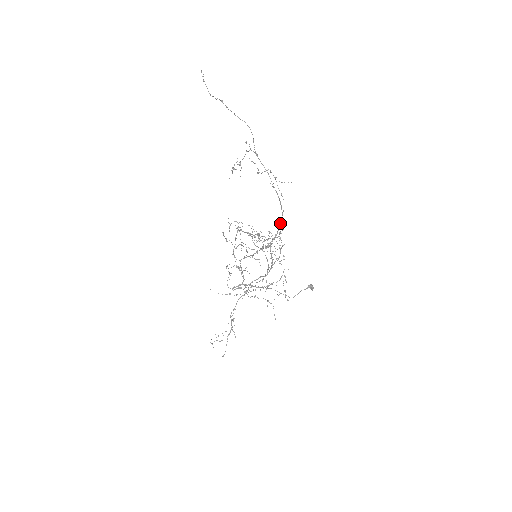
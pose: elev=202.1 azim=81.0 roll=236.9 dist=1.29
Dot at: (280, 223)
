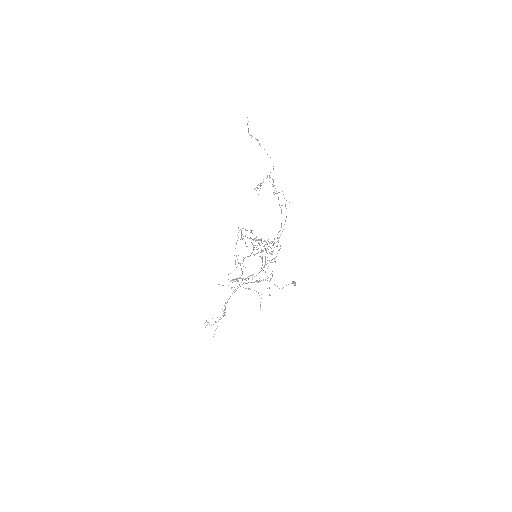
Dot at: occluded
